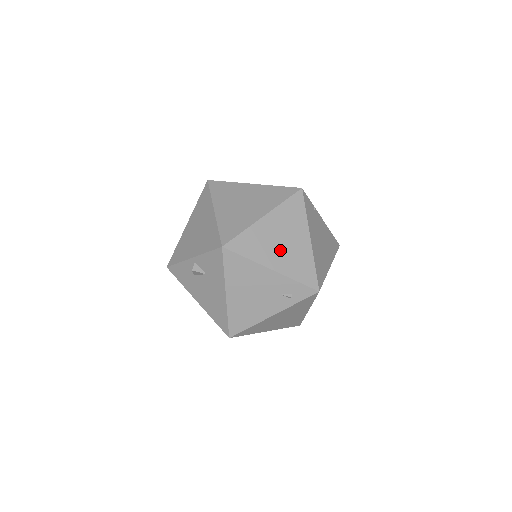
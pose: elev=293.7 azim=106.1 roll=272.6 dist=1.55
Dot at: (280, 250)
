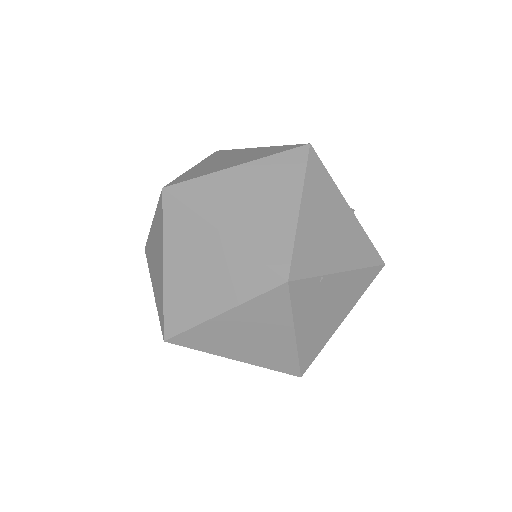
Dot at: (246, 345)
